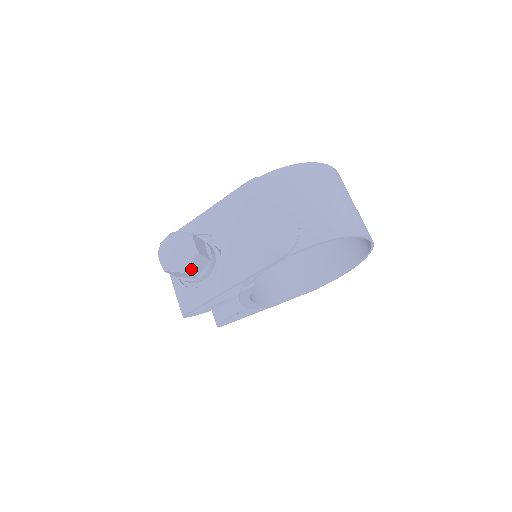
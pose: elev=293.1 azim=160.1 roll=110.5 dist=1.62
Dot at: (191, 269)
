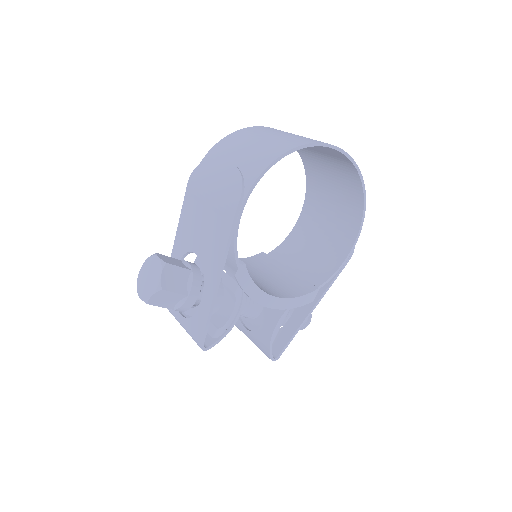
Dot at: (168, 284)
